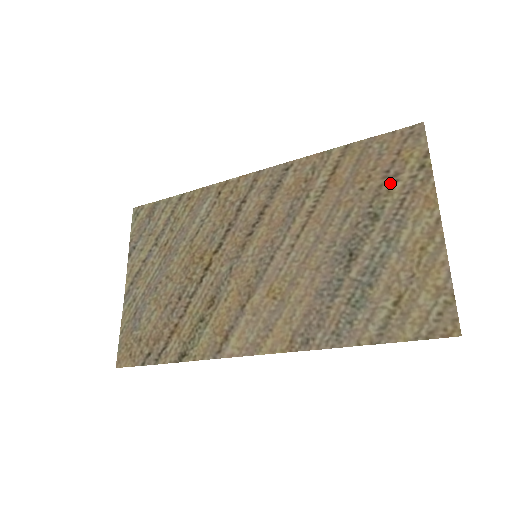
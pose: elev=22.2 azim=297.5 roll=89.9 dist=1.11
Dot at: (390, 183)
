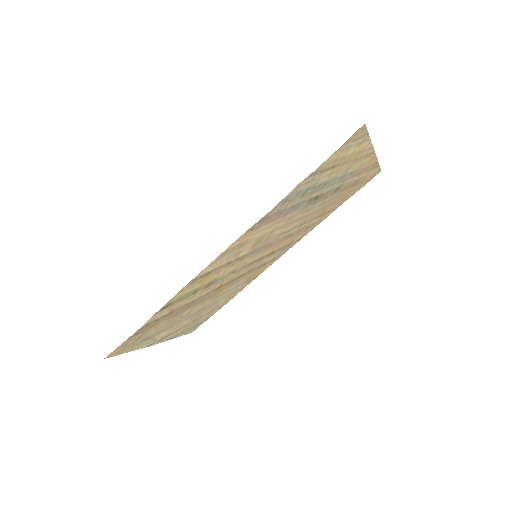
Dot at: (353, 183)
